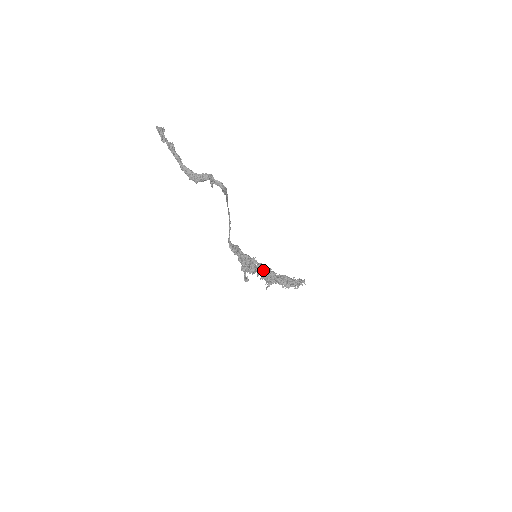
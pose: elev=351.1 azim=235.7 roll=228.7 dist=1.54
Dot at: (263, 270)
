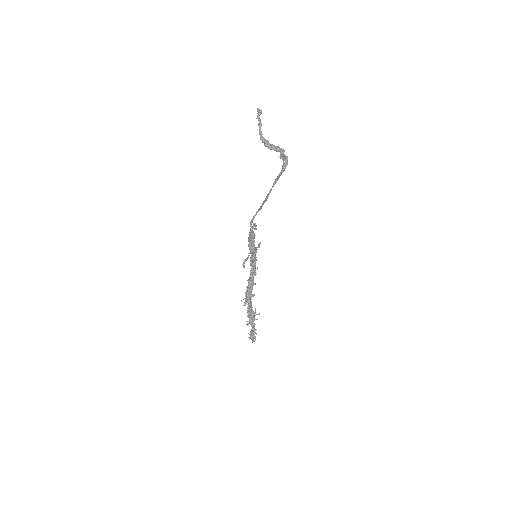
Dot at: (255, 273)
